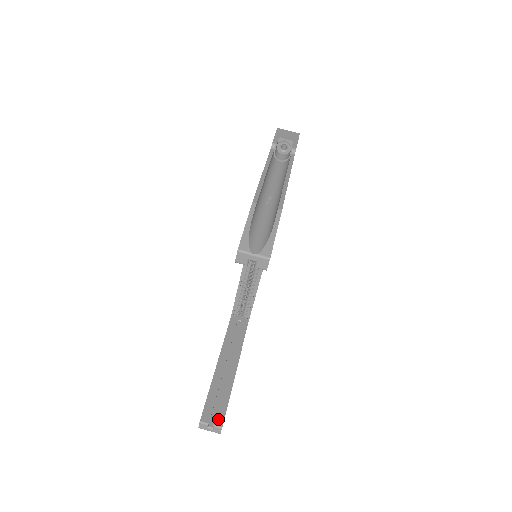
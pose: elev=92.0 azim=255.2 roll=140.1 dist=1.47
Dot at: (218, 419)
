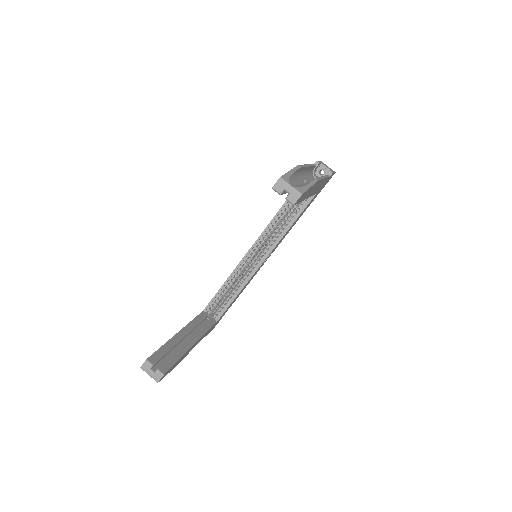
Dot at: (163, 367)
